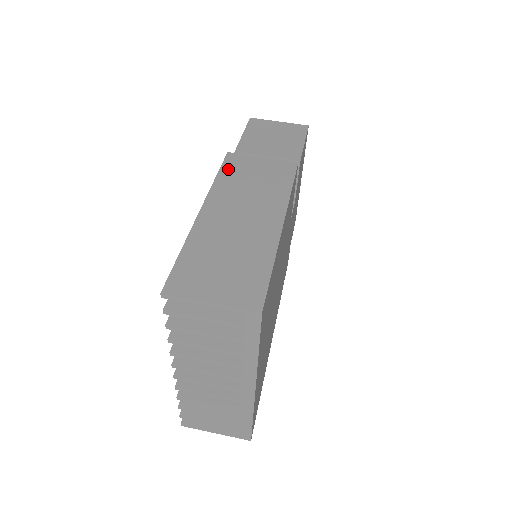
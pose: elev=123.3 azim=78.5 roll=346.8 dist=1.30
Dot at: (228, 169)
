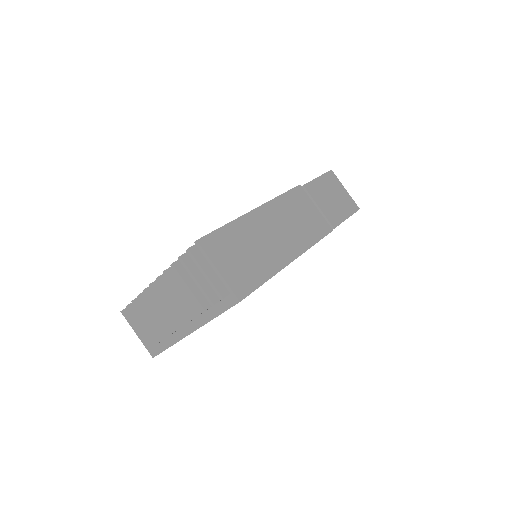
Dot at: (291, 196)
